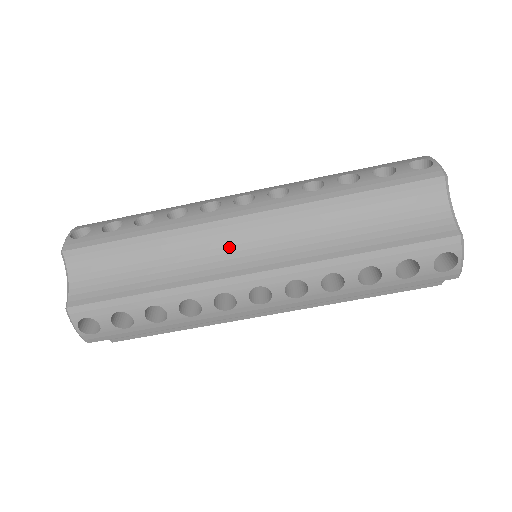
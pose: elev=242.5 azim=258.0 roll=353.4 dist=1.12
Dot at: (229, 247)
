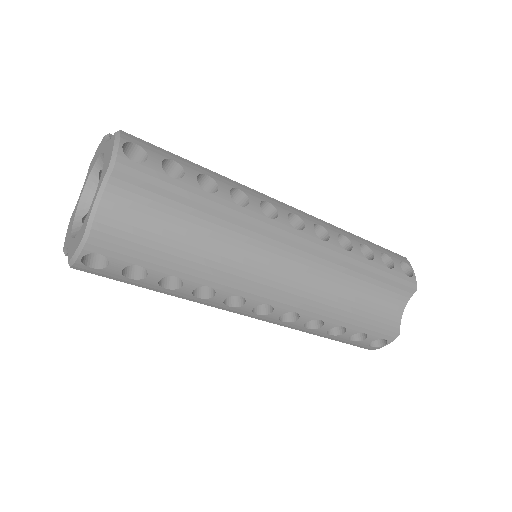
Dot at: (267, 259)
